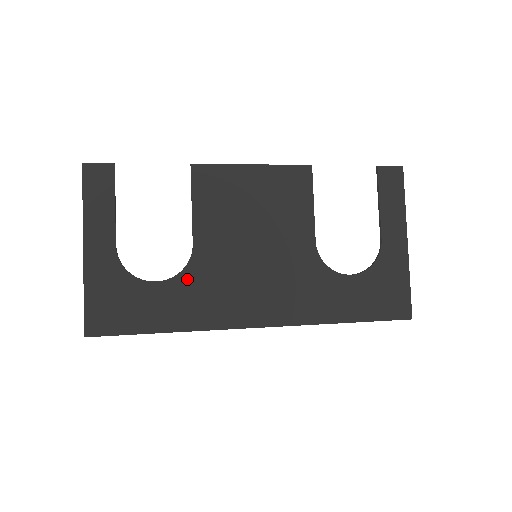
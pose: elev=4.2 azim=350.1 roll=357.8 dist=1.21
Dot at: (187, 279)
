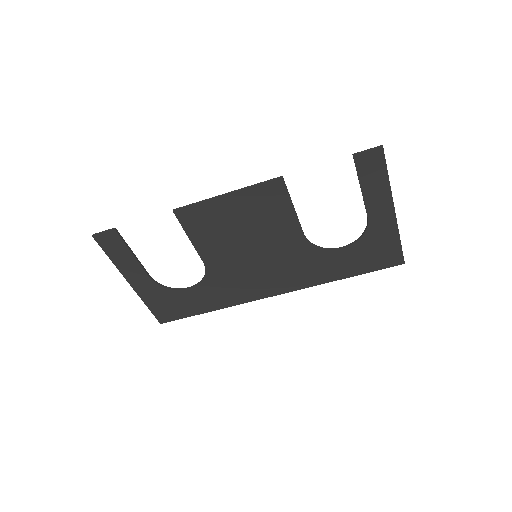
Dot at: (210, 283)
